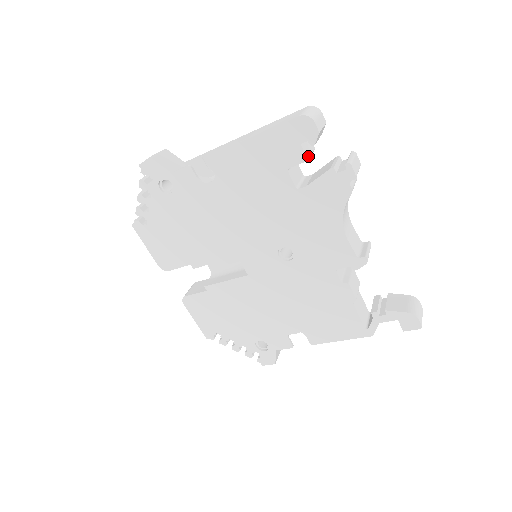
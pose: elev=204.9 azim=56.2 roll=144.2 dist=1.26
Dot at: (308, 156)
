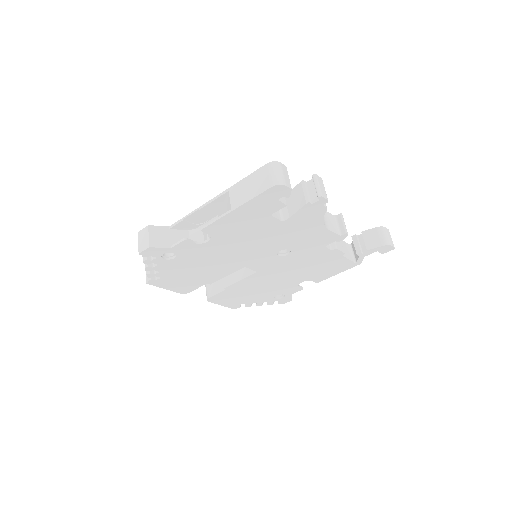
Dot at: (284, 201)
